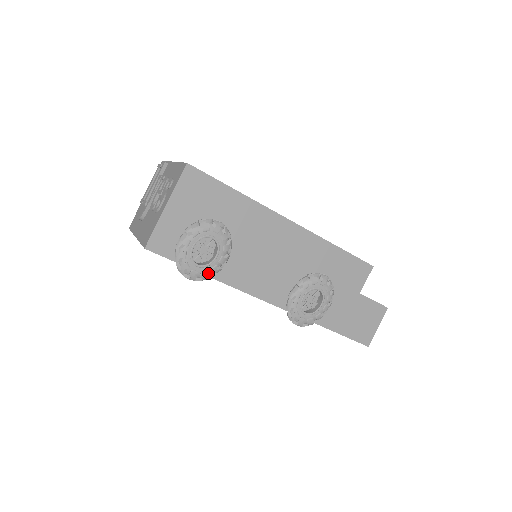
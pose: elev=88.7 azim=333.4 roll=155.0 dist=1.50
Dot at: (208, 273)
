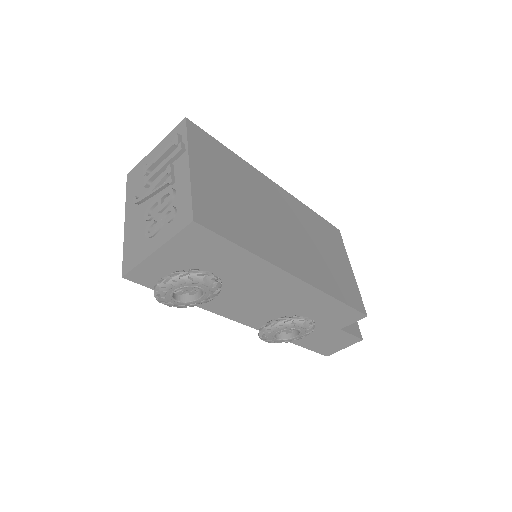
Dot at: (186, 305)
